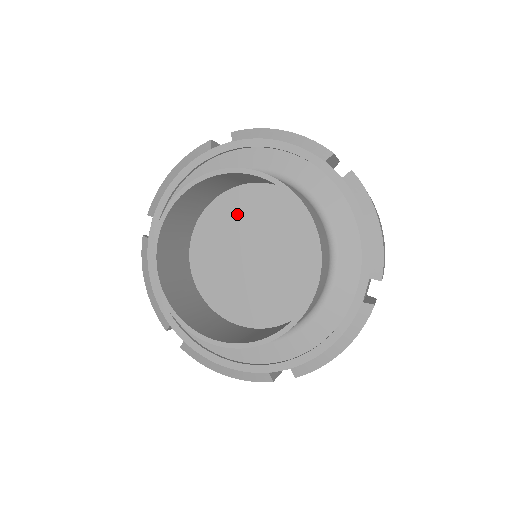
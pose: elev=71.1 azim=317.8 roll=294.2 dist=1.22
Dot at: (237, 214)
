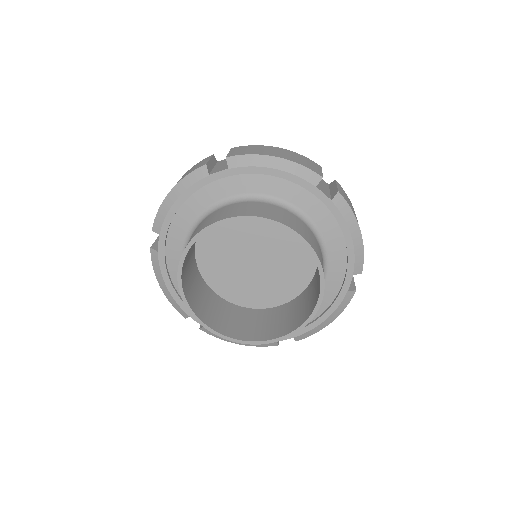
Dot at: (277, 226)
